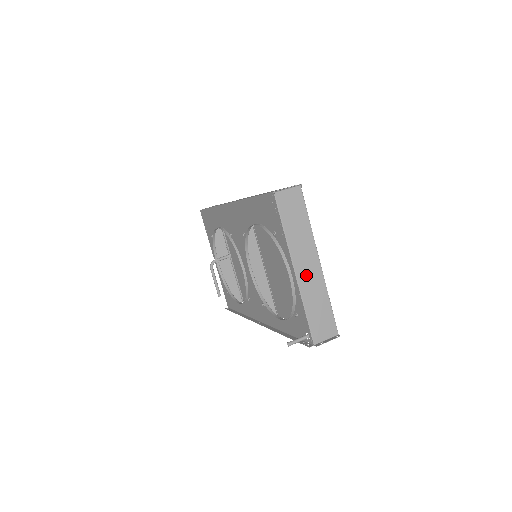
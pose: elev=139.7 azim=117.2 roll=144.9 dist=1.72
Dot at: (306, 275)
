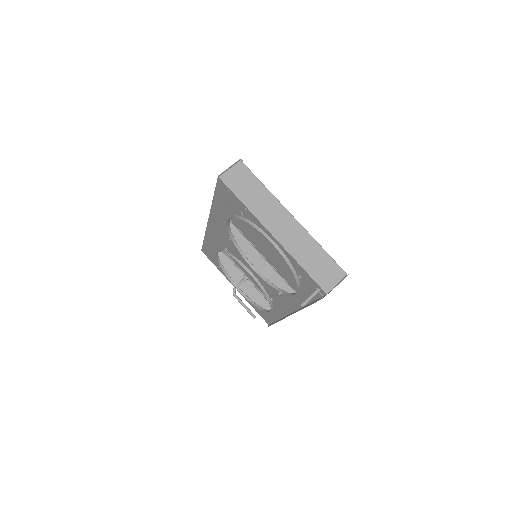
Dot at: (286, 234)
